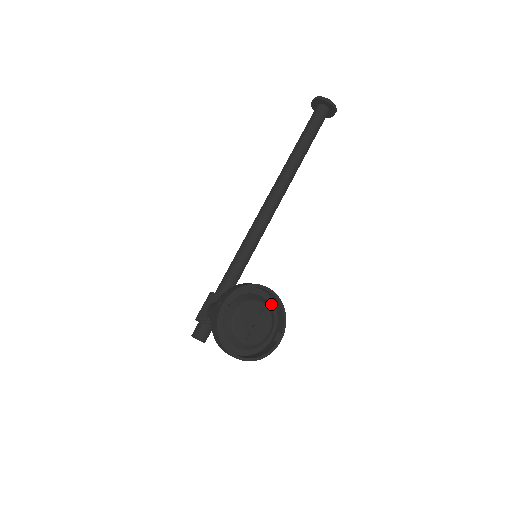
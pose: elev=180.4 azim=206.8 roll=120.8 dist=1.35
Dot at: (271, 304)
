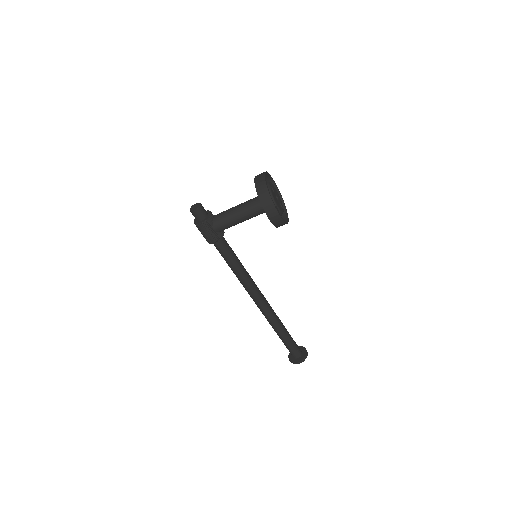
Dot at: occluded
